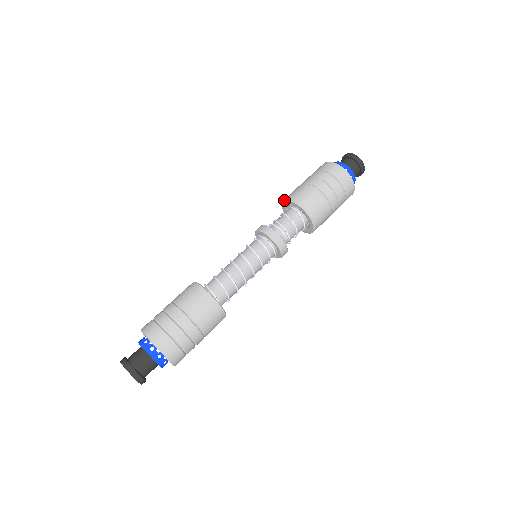
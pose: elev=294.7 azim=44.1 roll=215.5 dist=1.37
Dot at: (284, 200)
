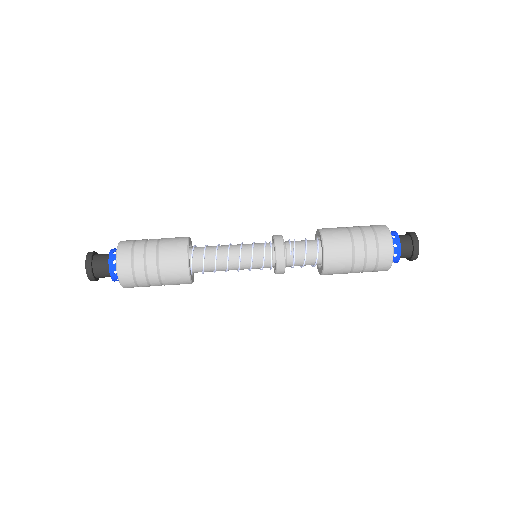
Dot at: (316, 231)
